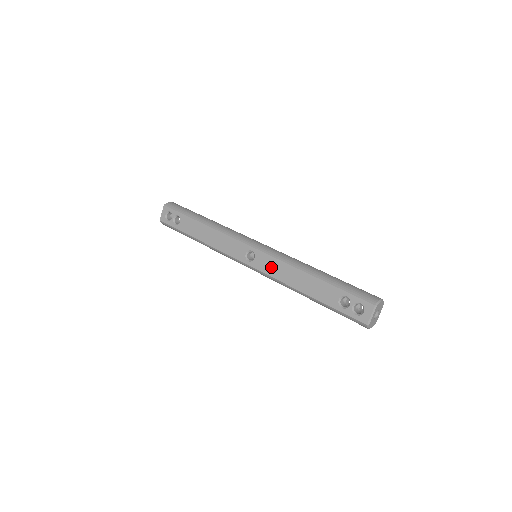
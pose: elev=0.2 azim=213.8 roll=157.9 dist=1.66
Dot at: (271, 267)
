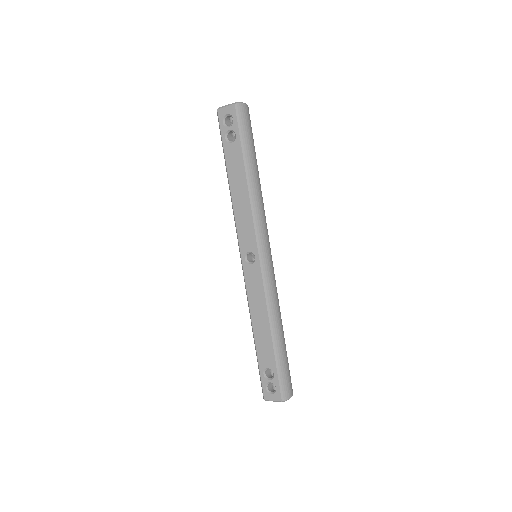
Dot at: (254, 288)
